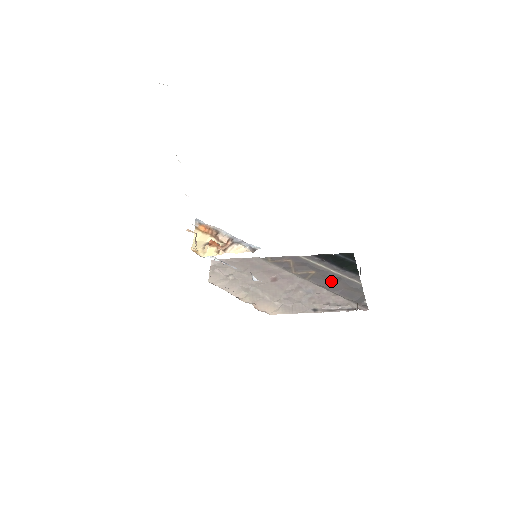
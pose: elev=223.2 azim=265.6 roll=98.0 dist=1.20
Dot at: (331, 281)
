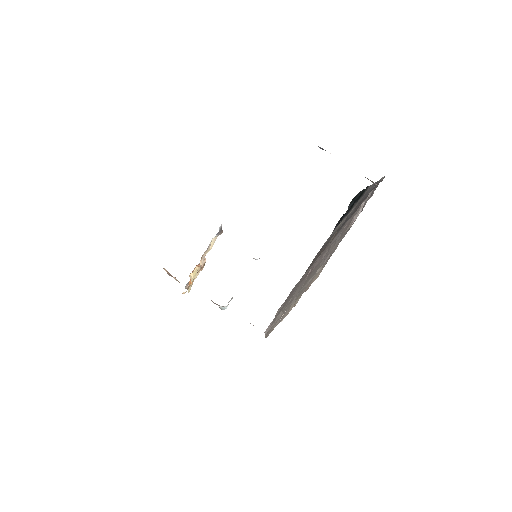
Dot at: (352, 214)
